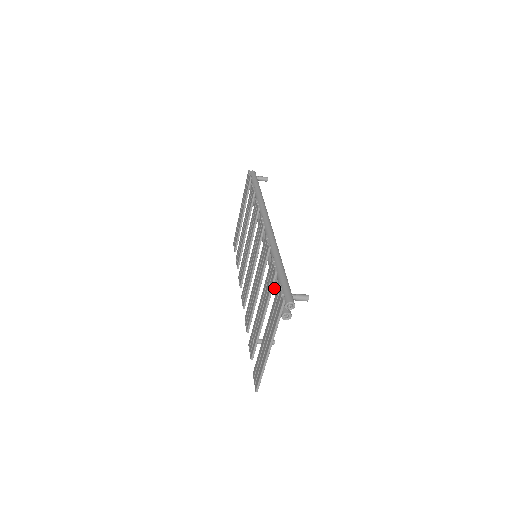
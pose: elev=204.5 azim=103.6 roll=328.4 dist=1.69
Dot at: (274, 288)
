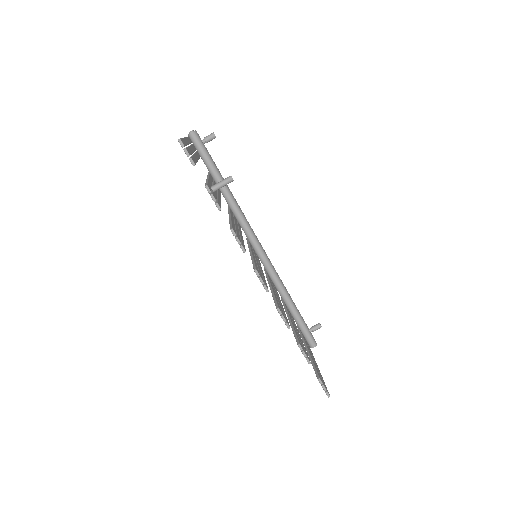
Dot at: (208, 170)
